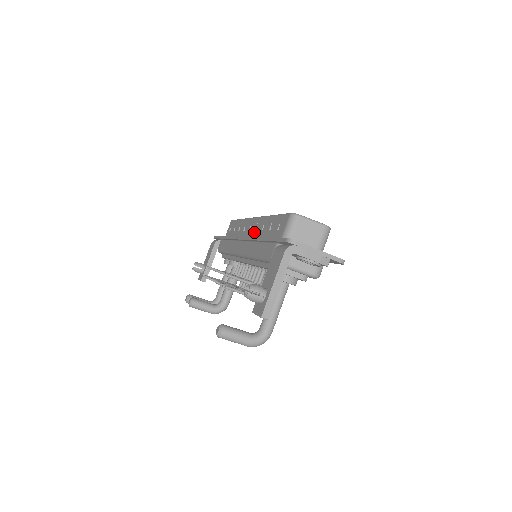
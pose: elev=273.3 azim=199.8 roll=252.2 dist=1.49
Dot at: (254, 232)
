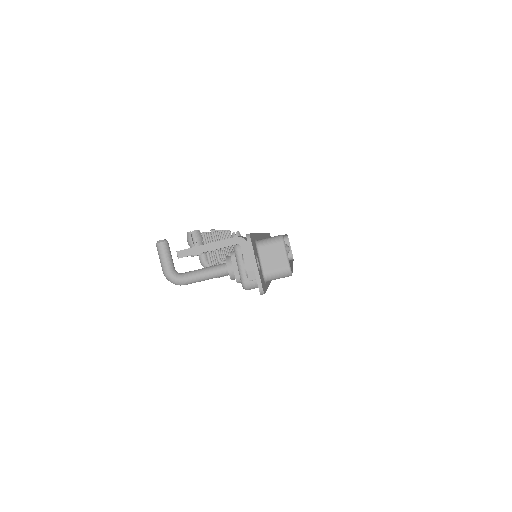
Dot at: occluded
